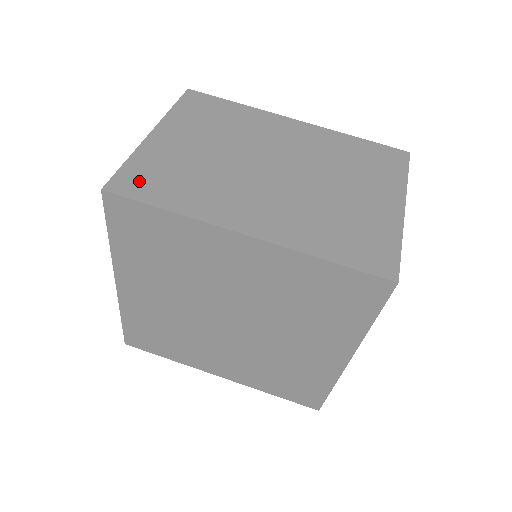
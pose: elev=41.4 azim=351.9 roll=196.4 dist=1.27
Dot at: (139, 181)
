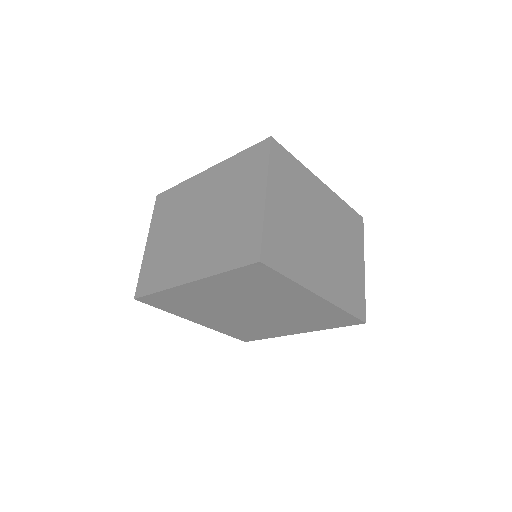
Dot at: (146, 282)
